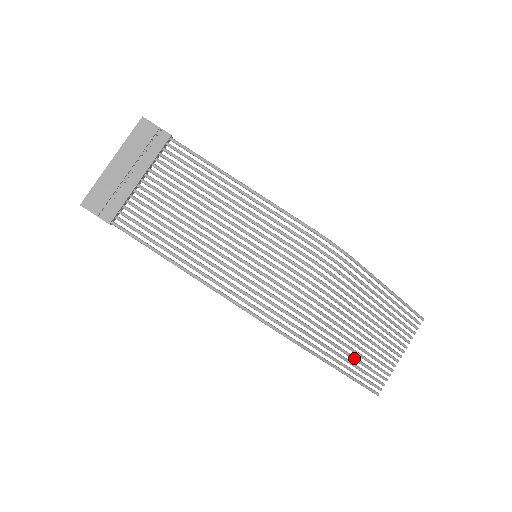
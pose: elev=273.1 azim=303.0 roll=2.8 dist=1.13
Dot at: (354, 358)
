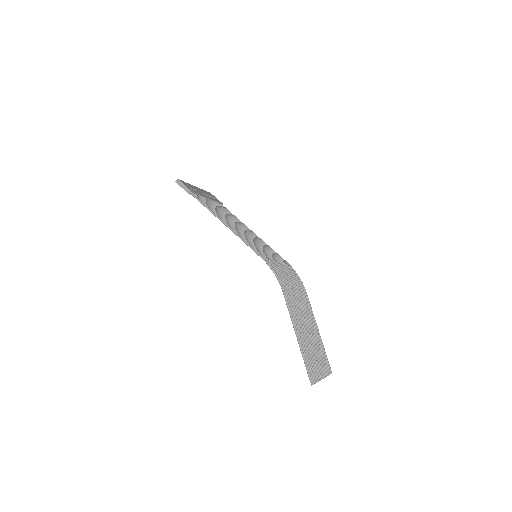
Dot at: (303, 338)
